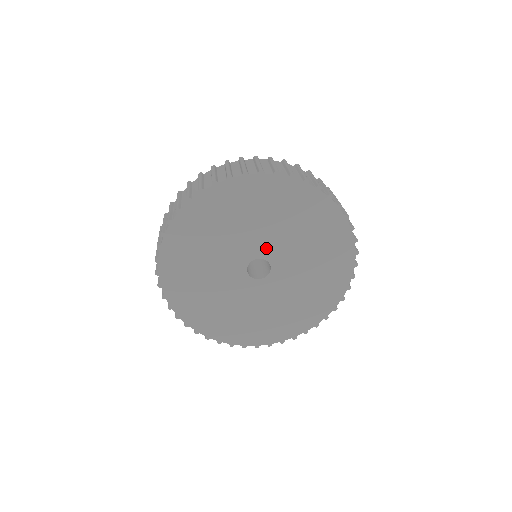
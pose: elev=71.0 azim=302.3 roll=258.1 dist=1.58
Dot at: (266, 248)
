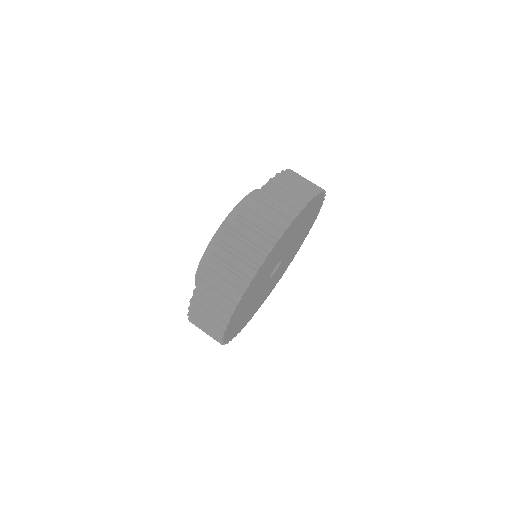
Dot at: occluded
